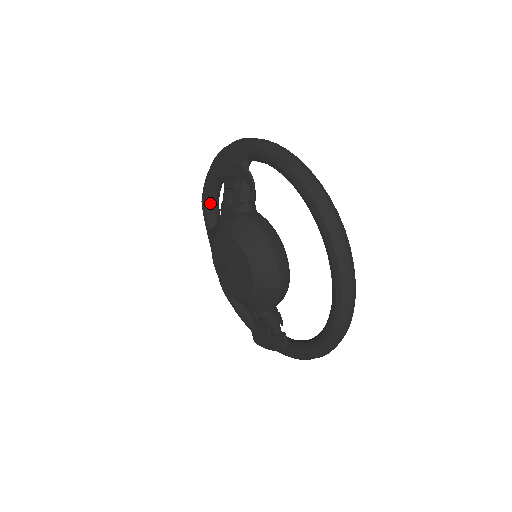
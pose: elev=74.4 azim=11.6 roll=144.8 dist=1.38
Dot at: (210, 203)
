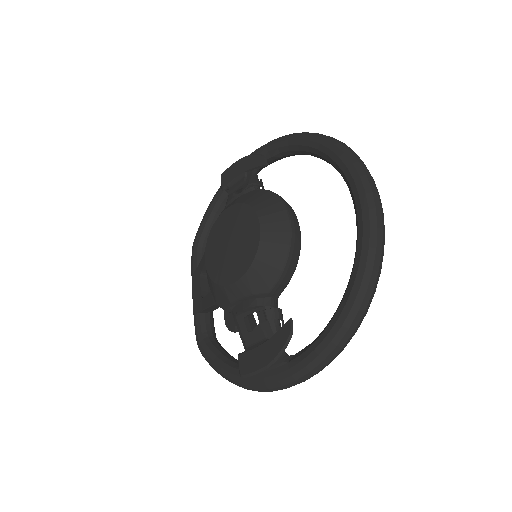
Dot at: (203, 243)
